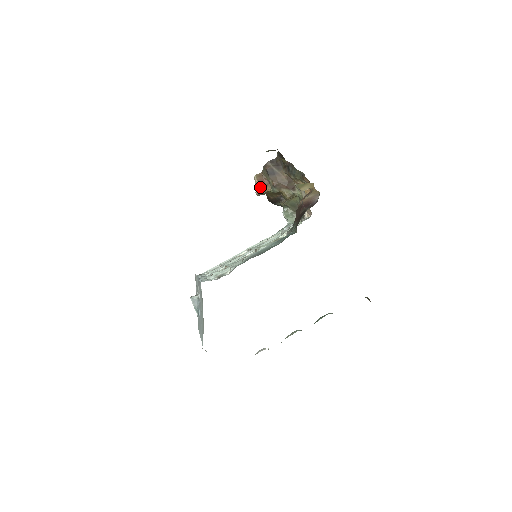
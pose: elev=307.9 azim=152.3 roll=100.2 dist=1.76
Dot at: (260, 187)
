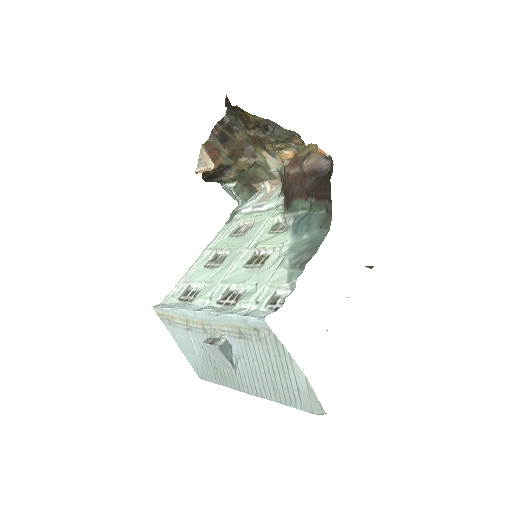
Dot at: (211, 161)
